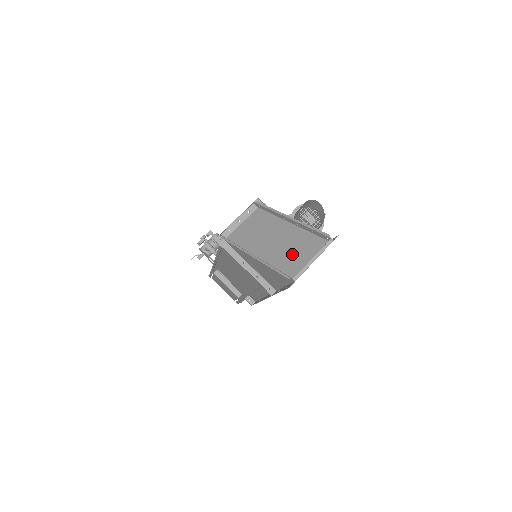
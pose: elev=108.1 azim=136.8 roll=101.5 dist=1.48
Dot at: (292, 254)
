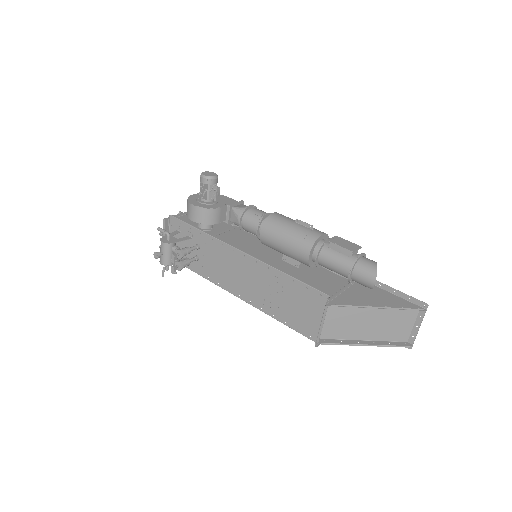
Dot at: (394, 327)
